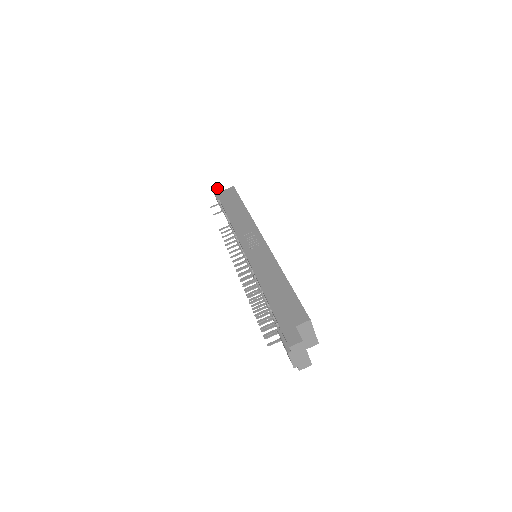
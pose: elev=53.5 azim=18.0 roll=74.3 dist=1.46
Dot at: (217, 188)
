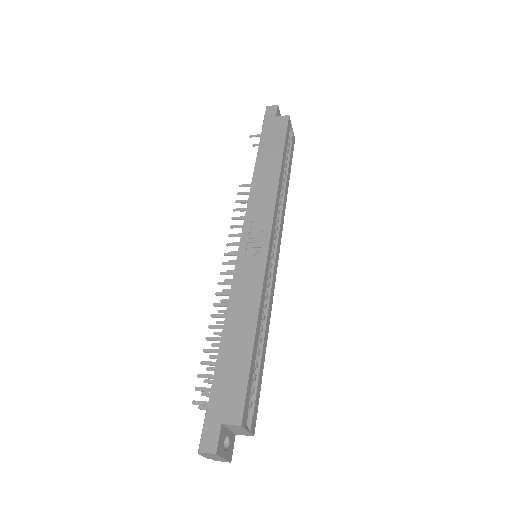
Dot at: (269, 108)
